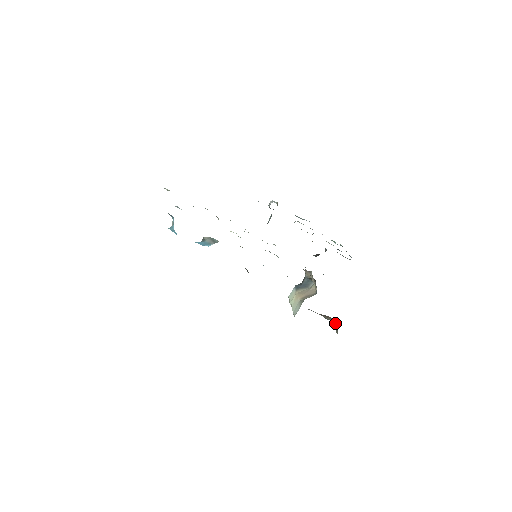
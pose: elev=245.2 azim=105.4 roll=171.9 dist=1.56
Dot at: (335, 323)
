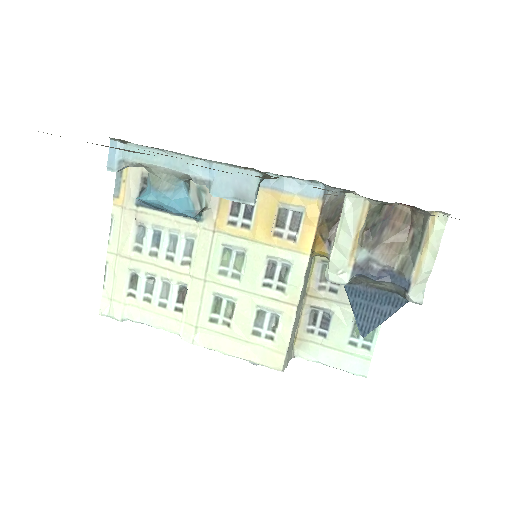
Dot at: (413, 217)
